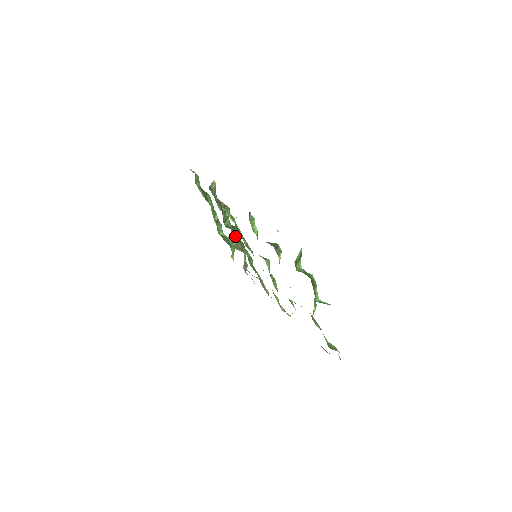
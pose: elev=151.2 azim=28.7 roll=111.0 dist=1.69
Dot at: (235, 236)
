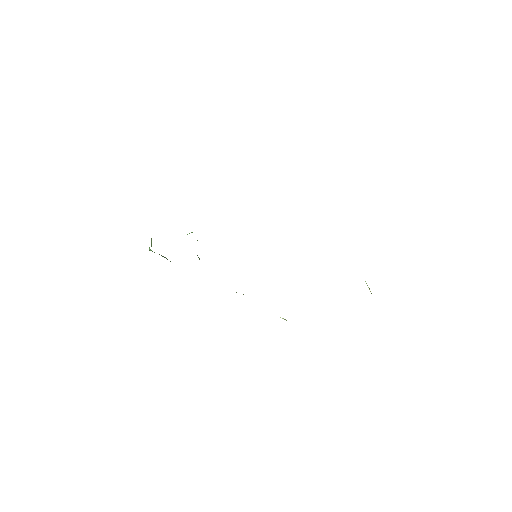
Dot at: occluded
